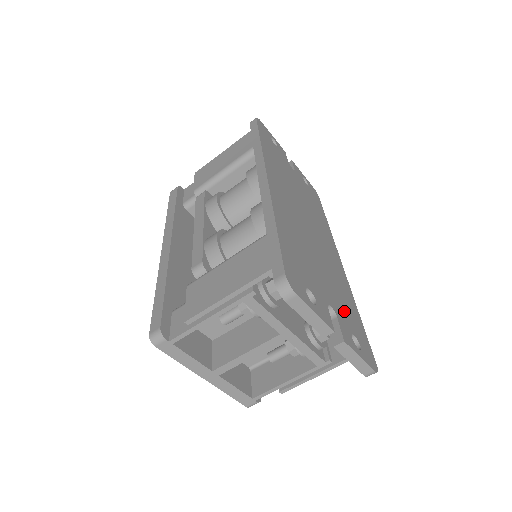
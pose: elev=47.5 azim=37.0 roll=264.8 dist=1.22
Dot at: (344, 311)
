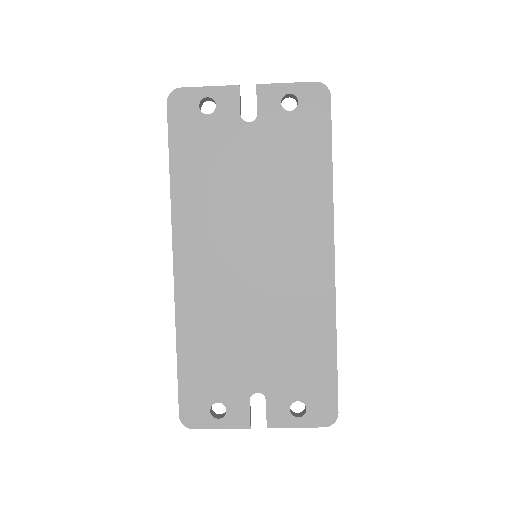
Dot at: (290, 375)
